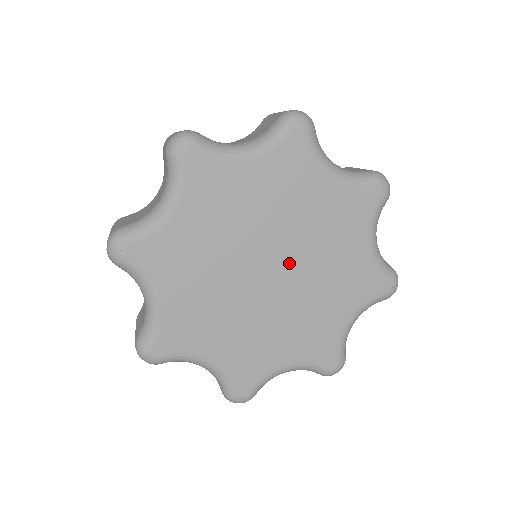
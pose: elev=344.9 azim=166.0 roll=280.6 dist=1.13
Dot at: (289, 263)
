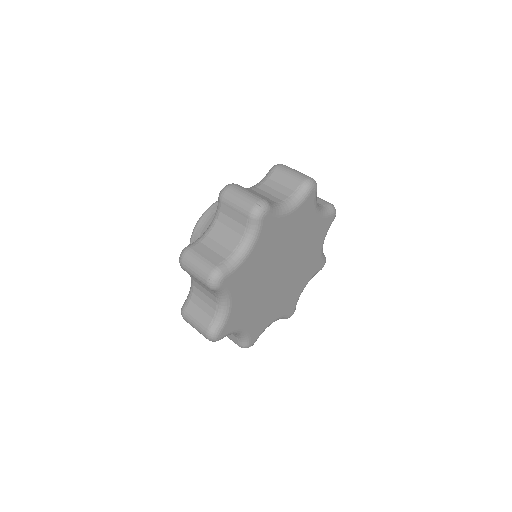
Dot at: (290, 266)
